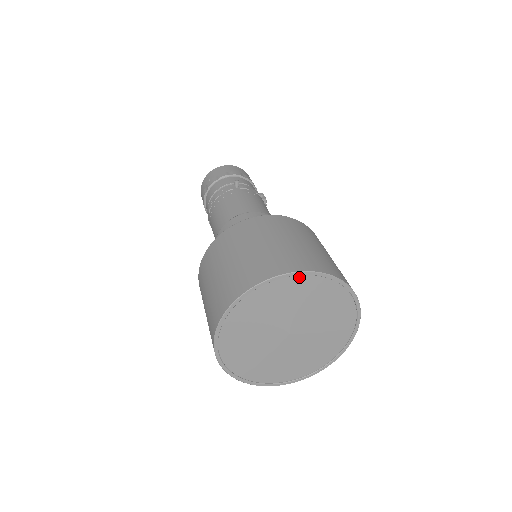
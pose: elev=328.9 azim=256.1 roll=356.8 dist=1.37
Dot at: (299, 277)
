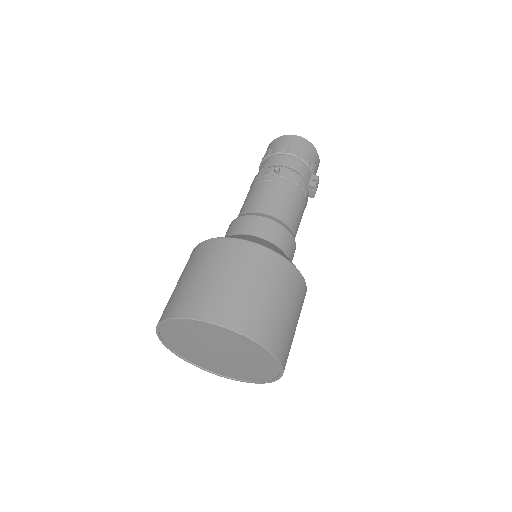
Dot at: (213, 325)
